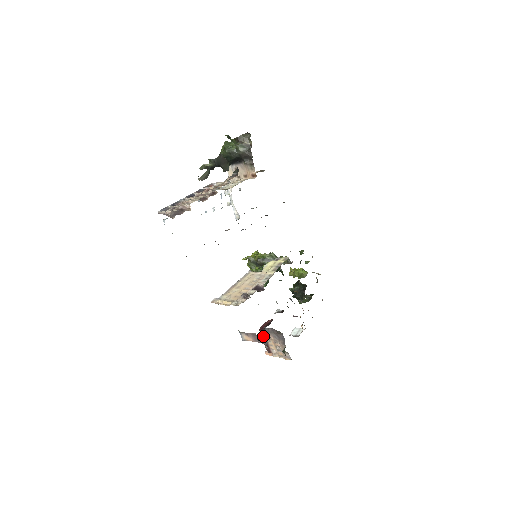
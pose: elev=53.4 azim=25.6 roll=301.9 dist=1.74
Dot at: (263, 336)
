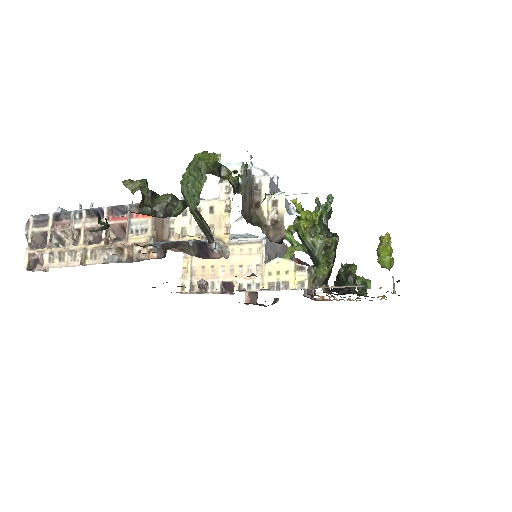
Dot at: occluded
